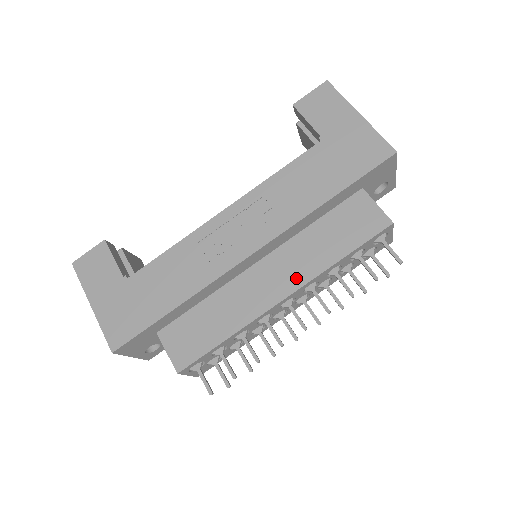
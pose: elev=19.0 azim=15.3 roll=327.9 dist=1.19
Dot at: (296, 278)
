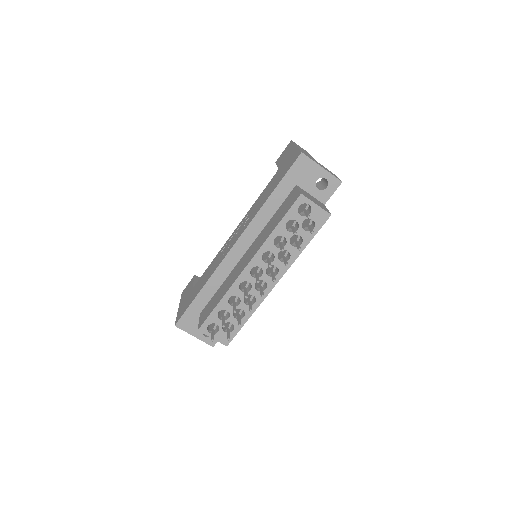
Dot at: (255, 251)
